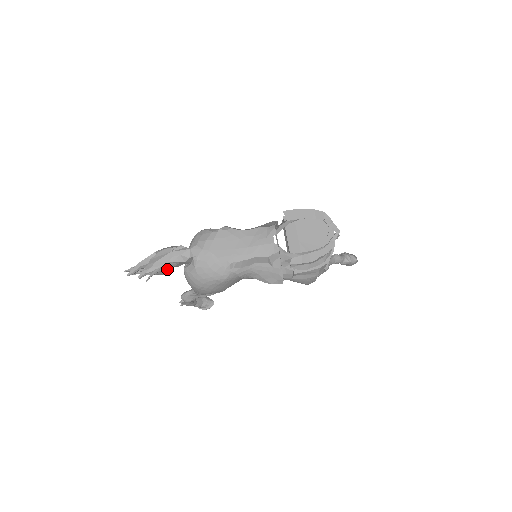
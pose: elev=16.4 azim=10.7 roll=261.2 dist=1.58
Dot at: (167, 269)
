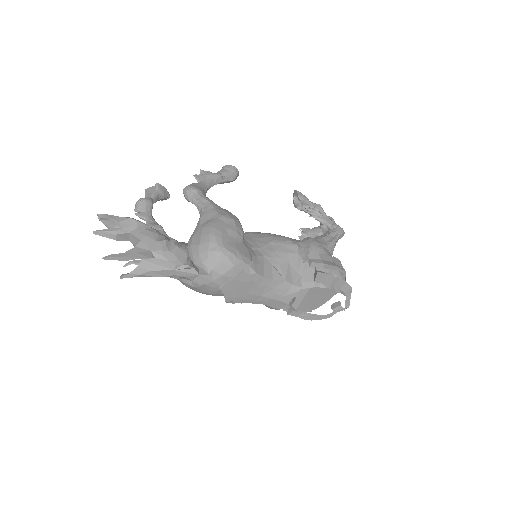
Dot at: occluded
